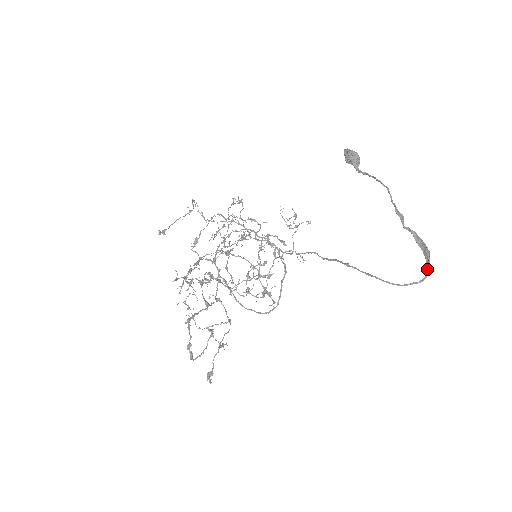
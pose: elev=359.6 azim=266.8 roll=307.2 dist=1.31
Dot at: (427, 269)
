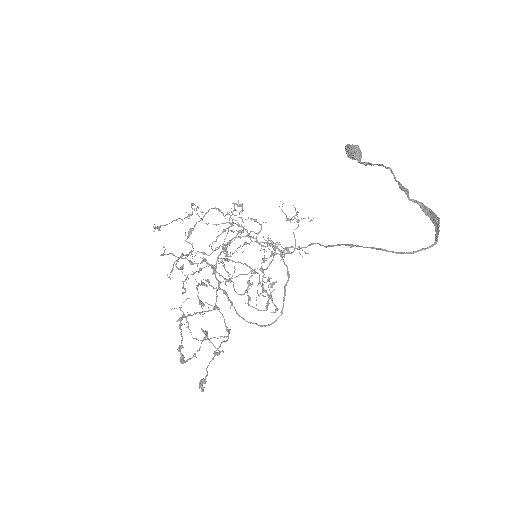
Dot at: (437, 235)
